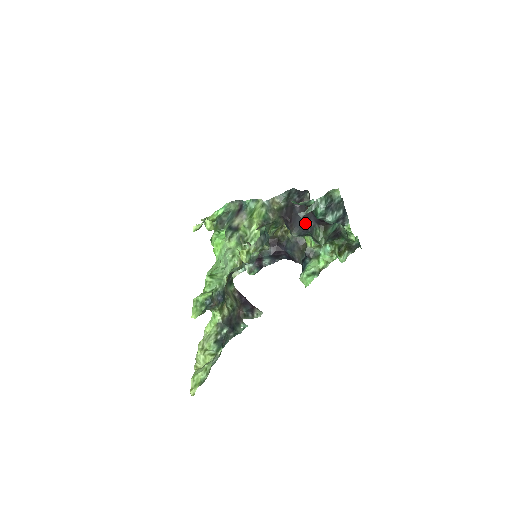
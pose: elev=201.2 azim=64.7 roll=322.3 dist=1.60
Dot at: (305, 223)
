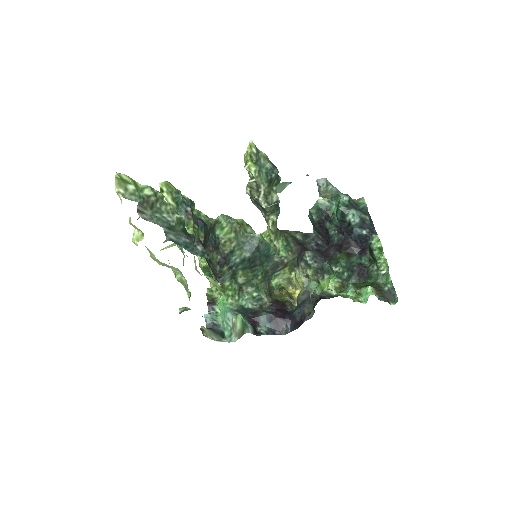
Dot at: (323, 254)
